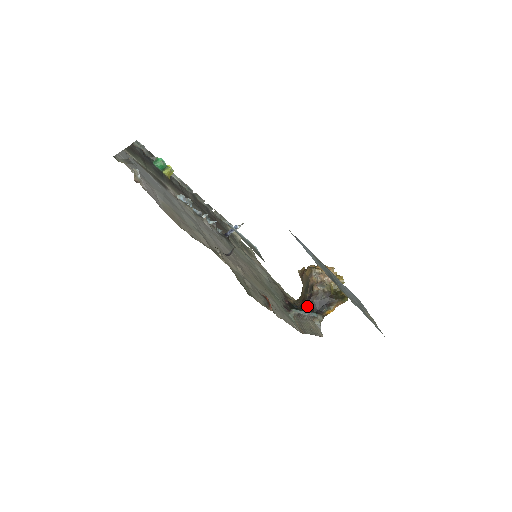
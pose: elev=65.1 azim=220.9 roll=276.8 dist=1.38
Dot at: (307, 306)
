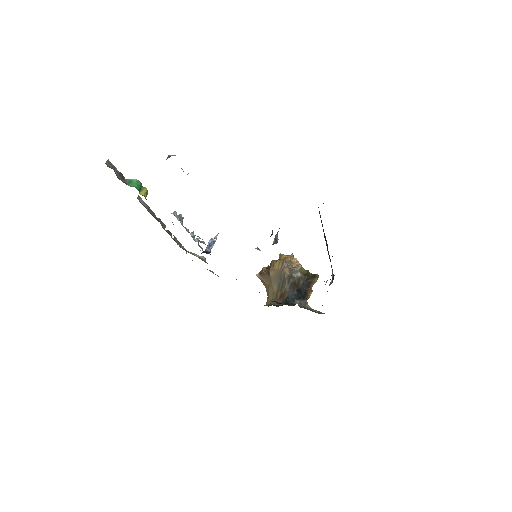
Dot at: (294, 296)
